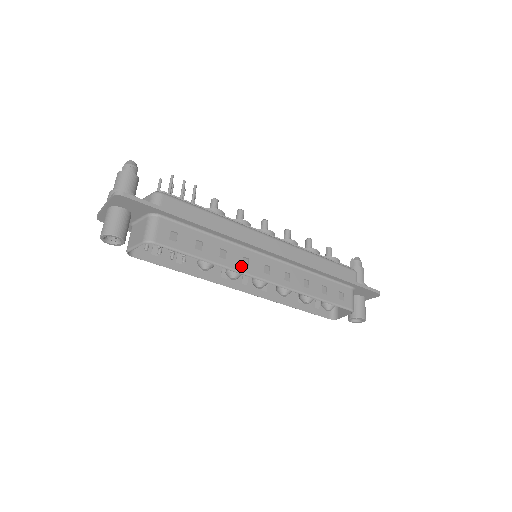
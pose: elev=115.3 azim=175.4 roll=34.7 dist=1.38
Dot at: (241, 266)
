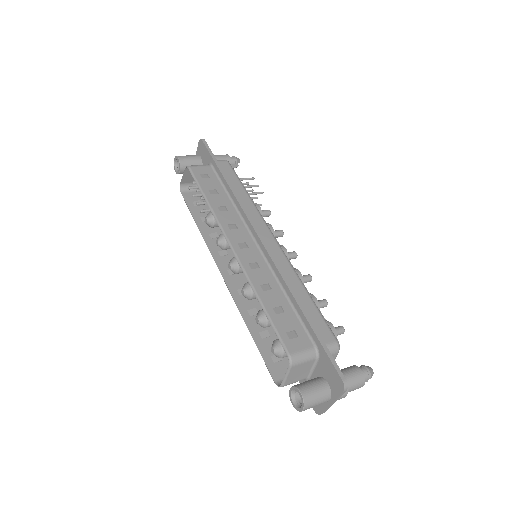
Dot at: (226, 224)
